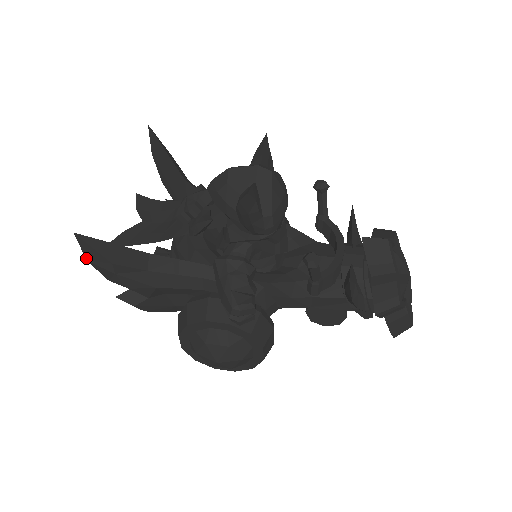
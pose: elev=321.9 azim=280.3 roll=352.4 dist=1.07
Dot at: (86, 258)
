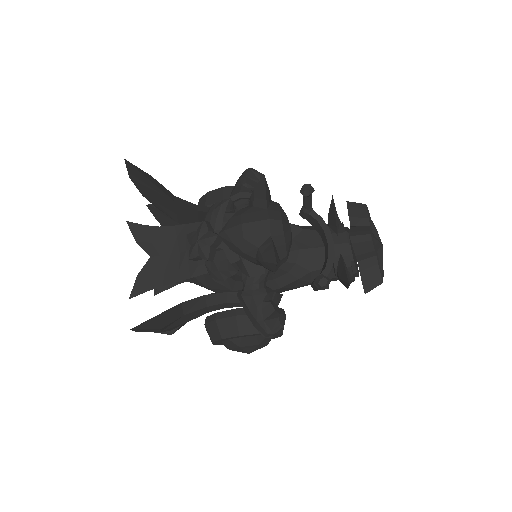
Dot at: (135, 331)
